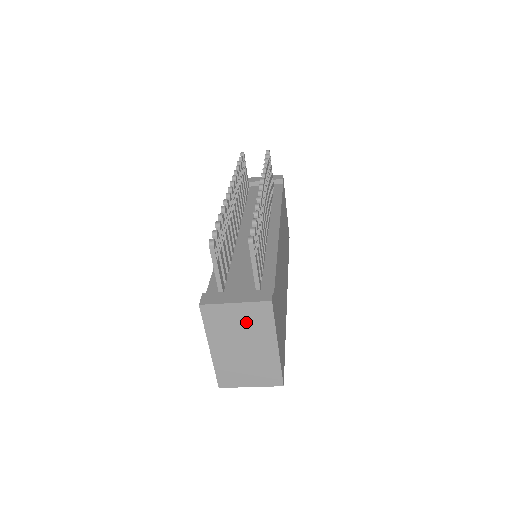
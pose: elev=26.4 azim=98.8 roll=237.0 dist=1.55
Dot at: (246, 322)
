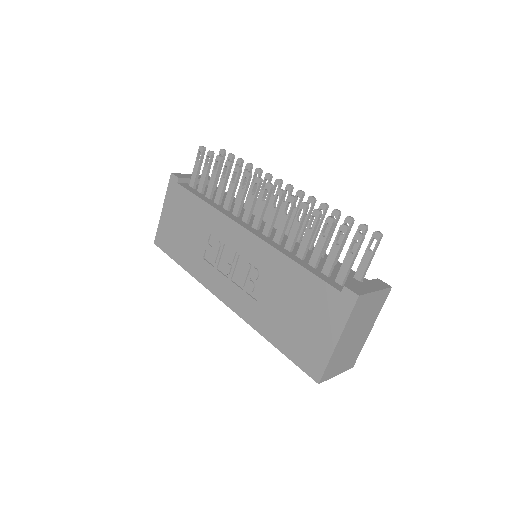
Dot at: (371, 309)
